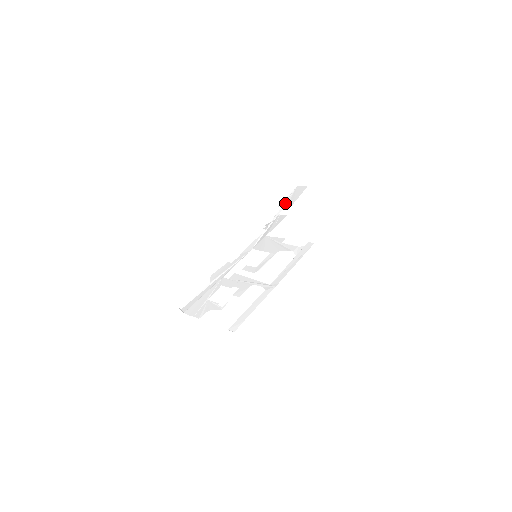
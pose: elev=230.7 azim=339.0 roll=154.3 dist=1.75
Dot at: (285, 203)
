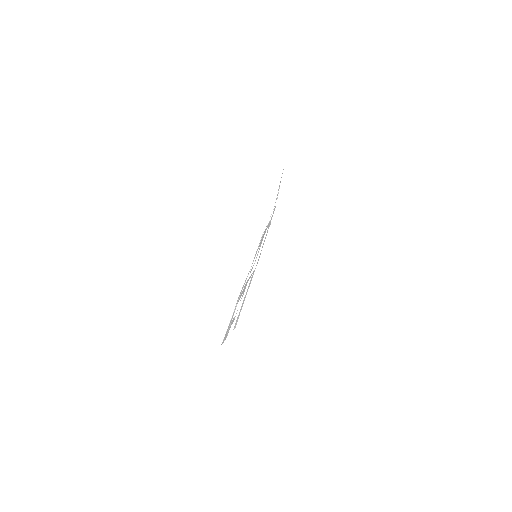
Dot at: (275, 197)
